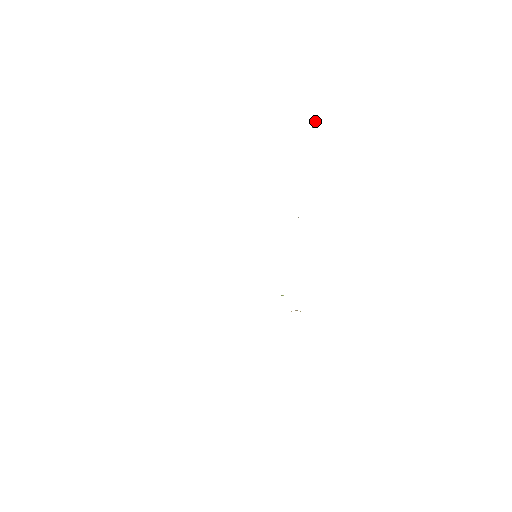
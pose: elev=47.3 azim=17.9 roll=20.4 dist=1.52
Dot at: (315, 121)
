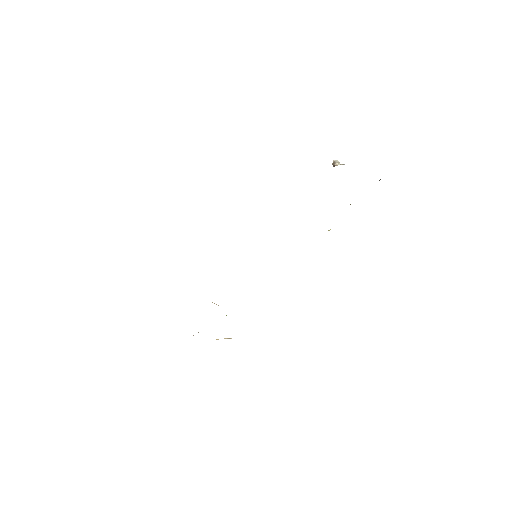
Dot at: (339, 162)
